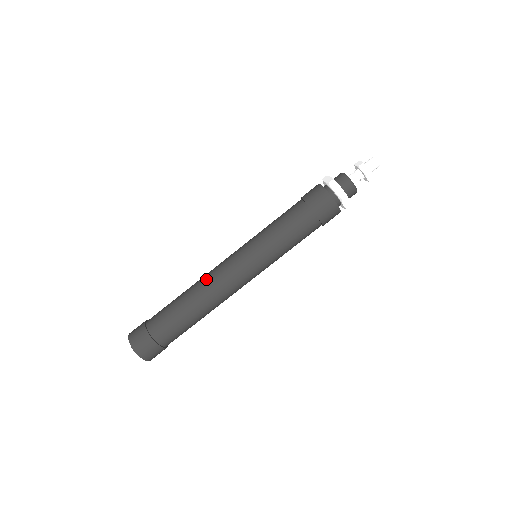
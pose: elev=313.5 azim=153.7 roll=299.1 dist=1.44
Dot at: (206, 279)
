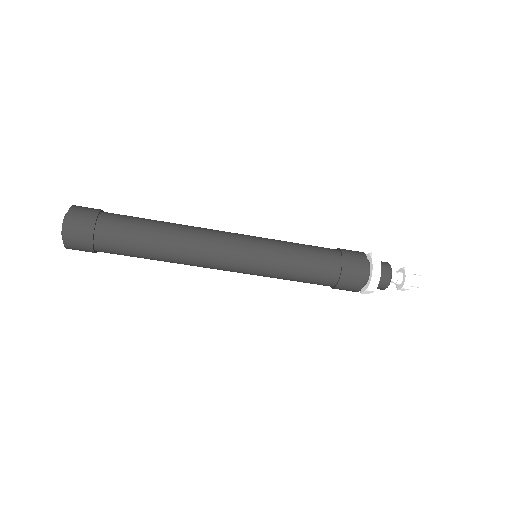
Dot at: (196, 238)
